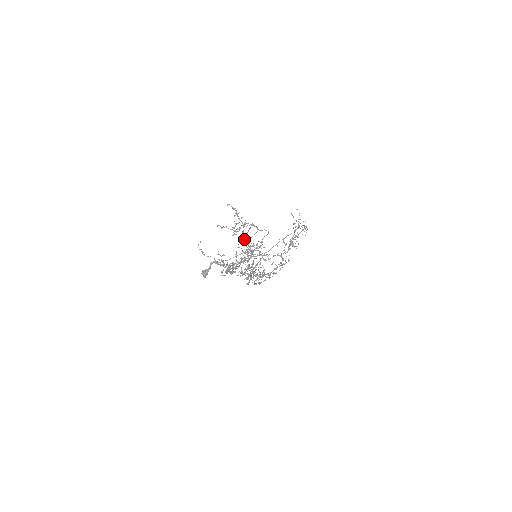
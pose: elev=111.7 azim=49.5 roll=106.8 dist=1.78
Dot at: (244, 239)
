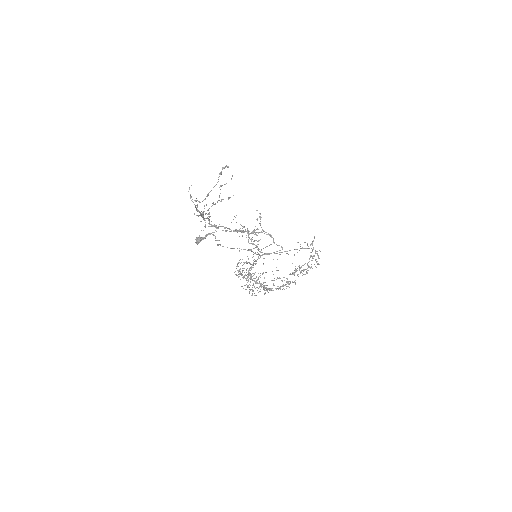
Dot at: (221, 185)
